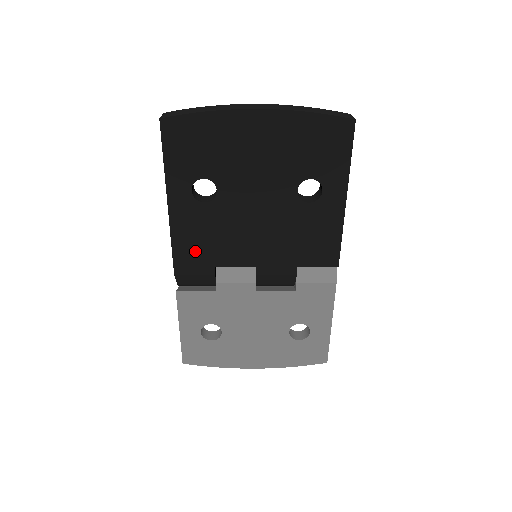
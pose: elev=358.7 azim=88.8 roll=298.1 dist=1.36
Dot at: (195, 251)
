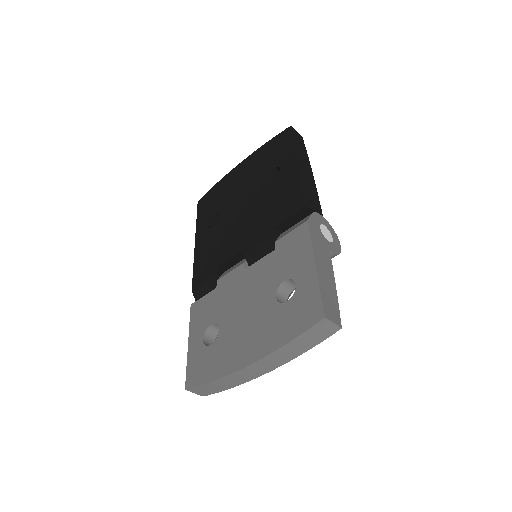
Dot at: (206, 263)
